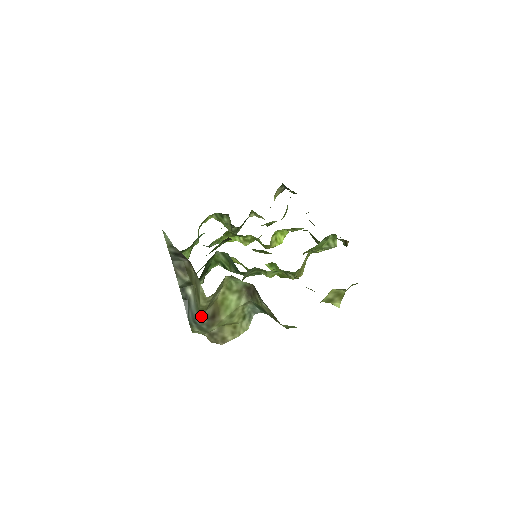
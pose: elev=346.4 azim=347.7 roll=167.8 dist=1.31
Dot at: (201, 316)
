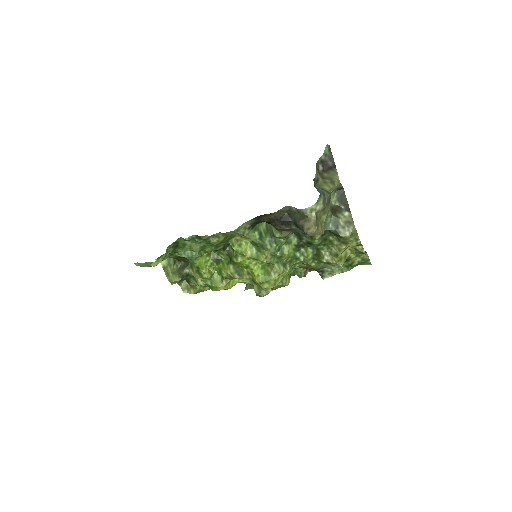
Dot at: (328, 193)
